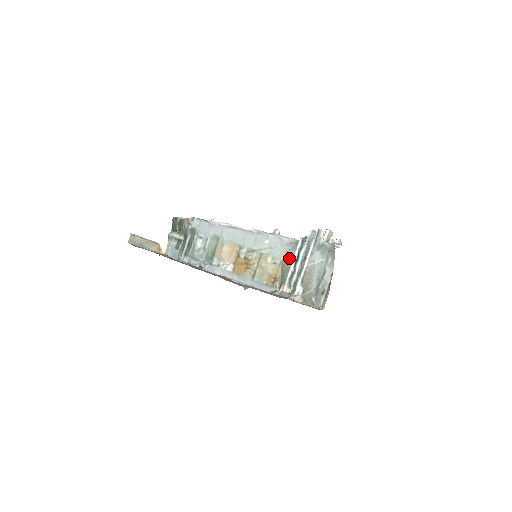
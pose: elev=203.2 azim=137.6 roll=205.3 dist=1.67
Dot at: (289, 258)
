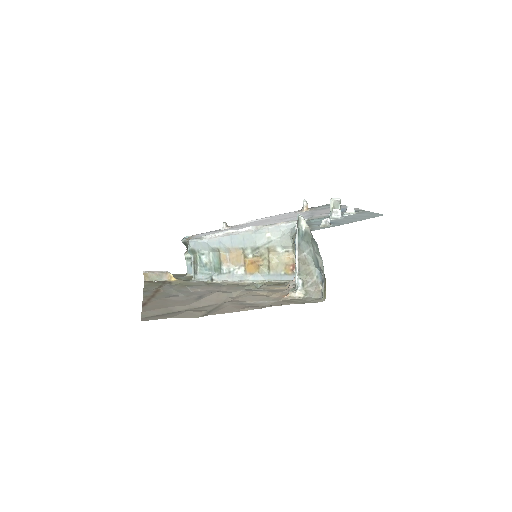
Dot at: occluded
